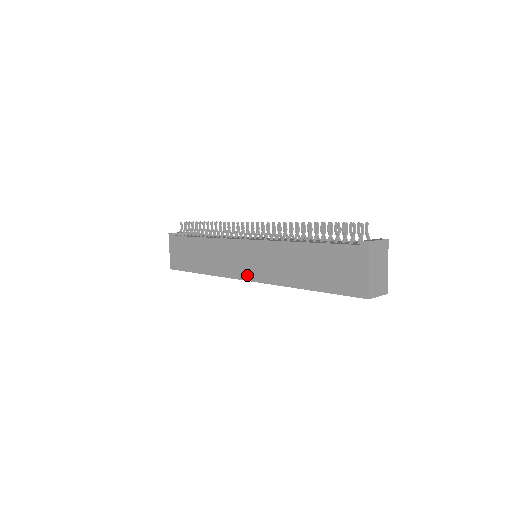
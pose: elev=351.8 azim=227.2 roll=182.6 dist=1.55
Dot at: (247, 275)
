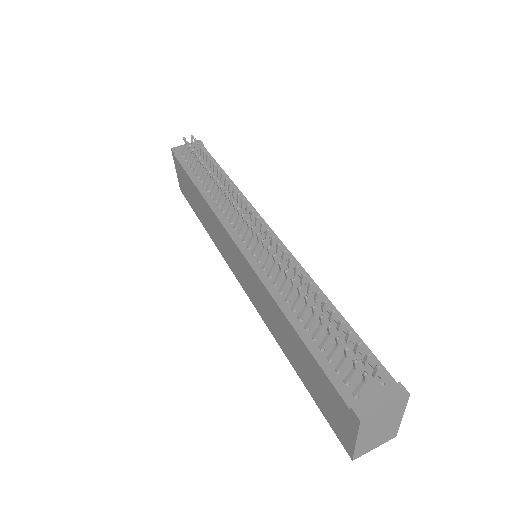
Dot at: (241, 282)
